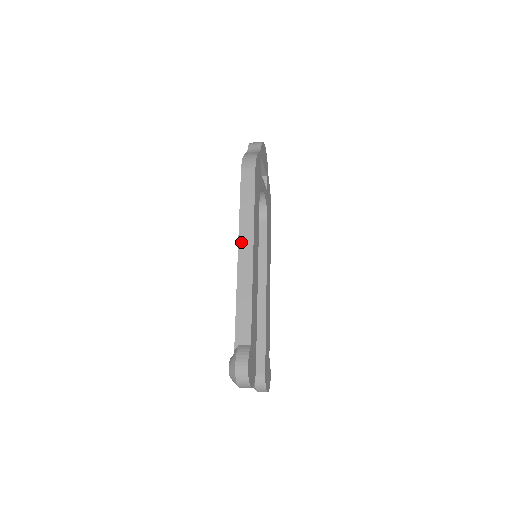
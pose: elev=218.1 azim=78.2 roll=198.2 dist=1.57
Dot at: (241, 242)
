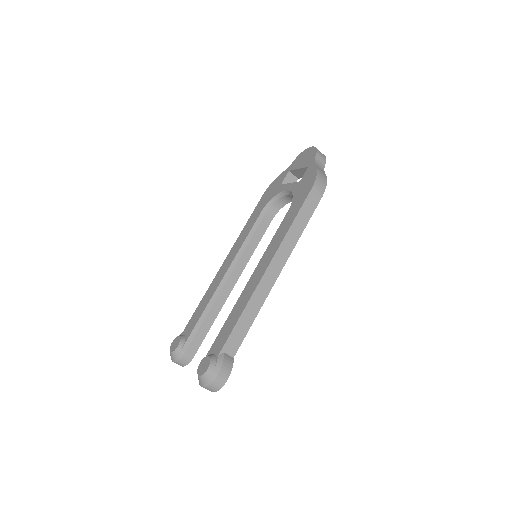
Dot at: (276, 259)
